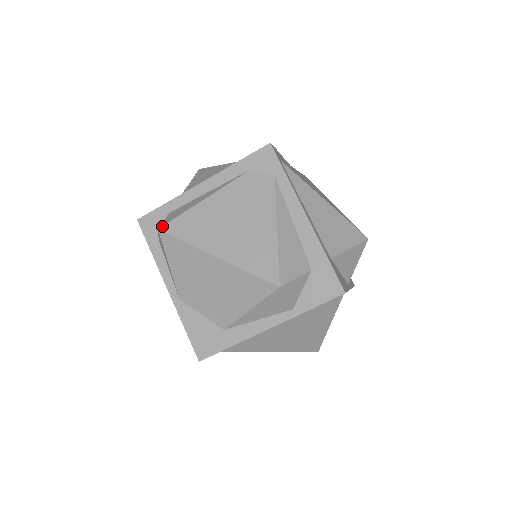
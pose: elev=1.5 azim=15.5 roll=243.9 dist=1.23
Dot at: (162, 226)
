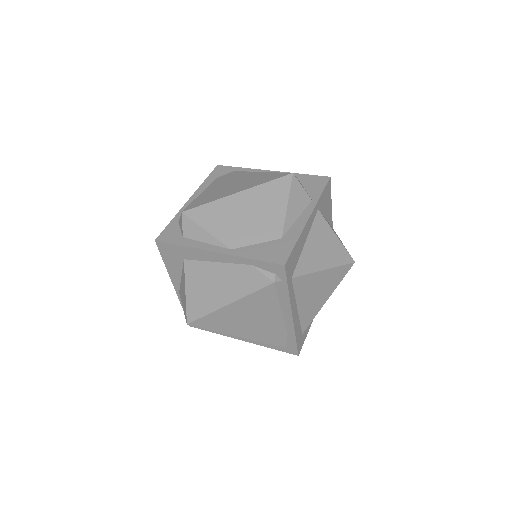
Dot at: (183, 210)
